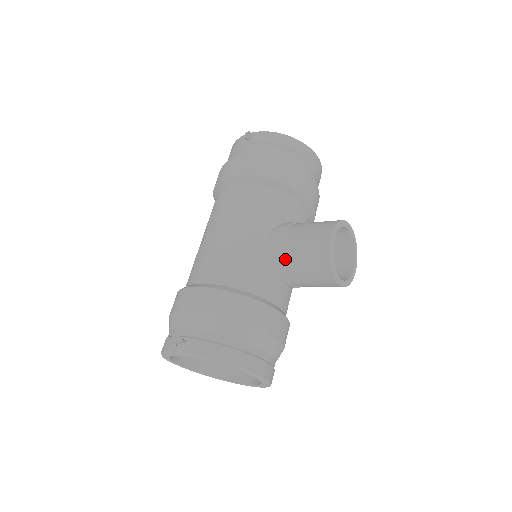
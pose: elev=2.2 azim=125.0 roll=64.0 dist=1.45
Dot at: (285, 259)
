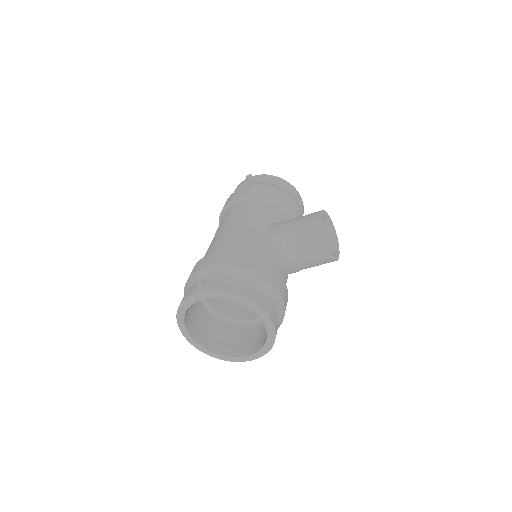
Dot at: (284, 237)
